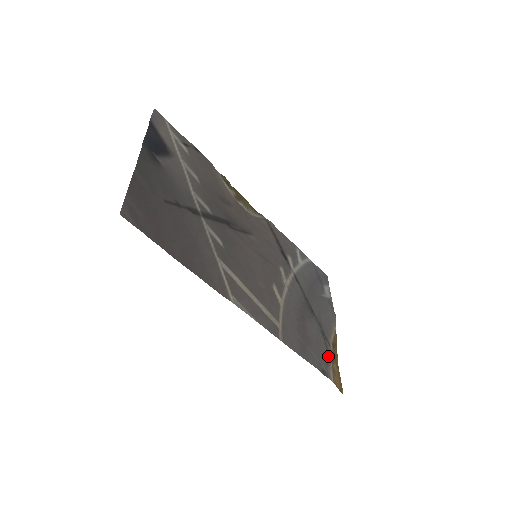
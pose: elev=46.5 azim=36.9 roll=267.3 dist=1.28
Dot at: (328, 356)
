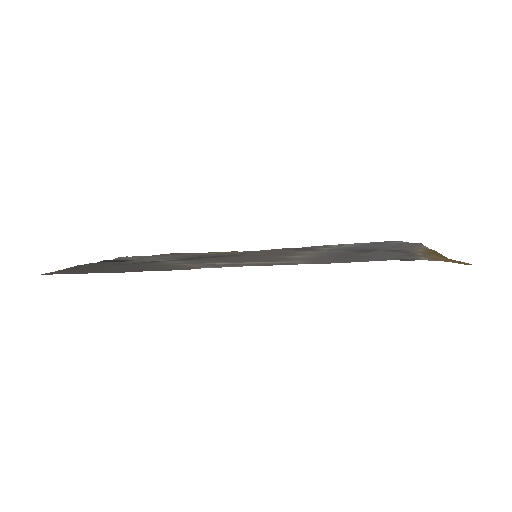
Dot at: occluded
